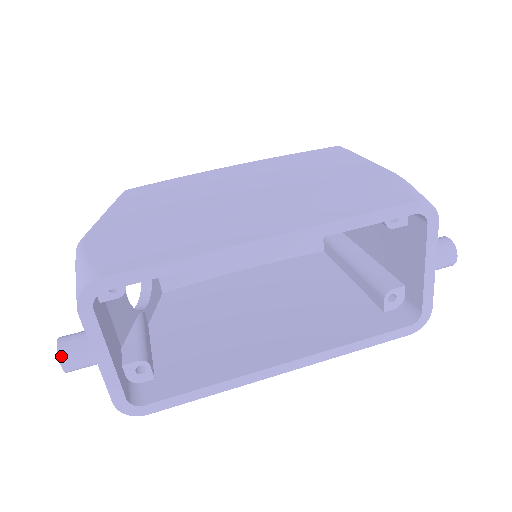
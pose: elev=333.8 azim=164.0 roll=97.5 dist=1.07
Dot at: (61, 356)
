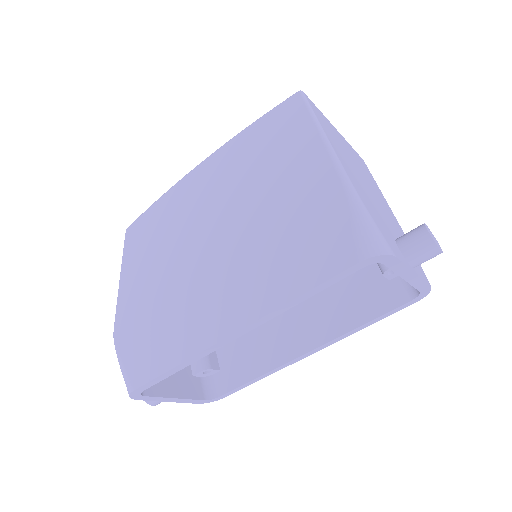
Dot at: (149, 403)
